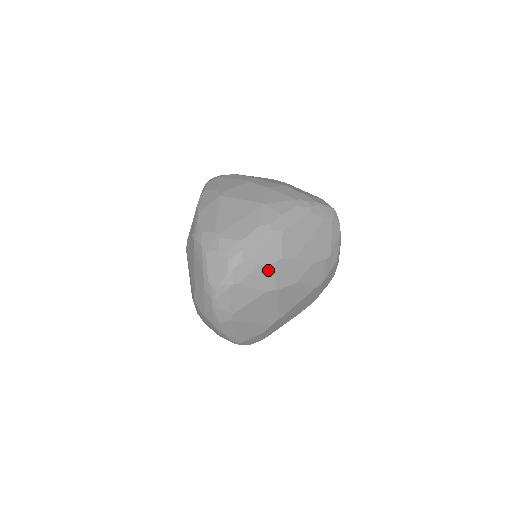
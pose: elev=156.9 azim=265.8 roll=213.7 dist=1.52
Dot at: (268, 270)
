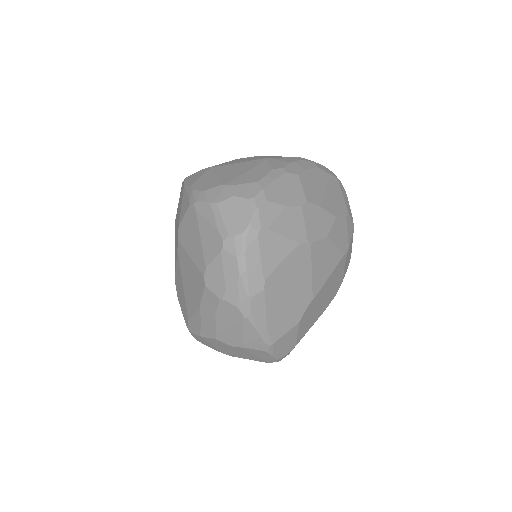
Dot at: (296, 214)
